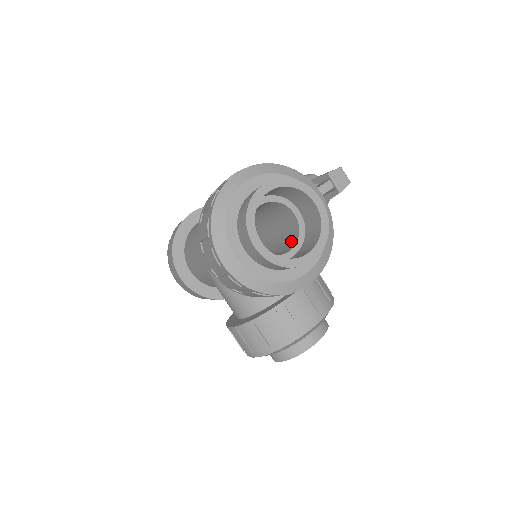
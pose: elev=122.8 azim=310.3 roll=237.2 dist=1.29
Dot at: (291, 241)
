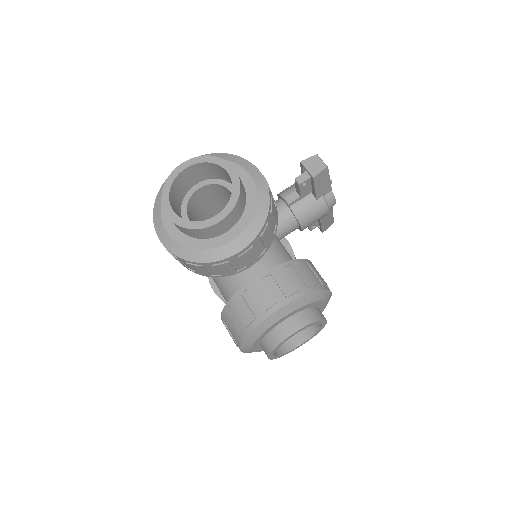
Dot at: occluded
